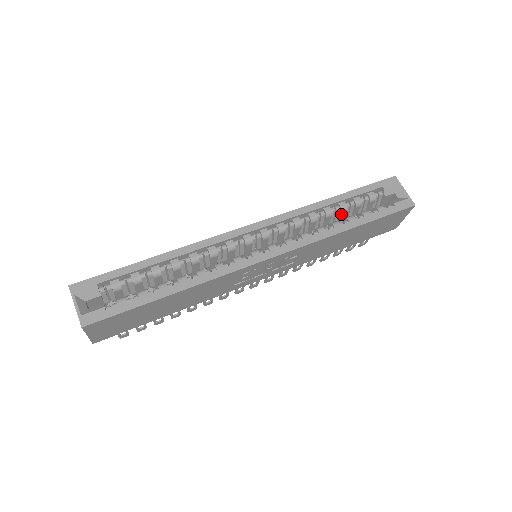
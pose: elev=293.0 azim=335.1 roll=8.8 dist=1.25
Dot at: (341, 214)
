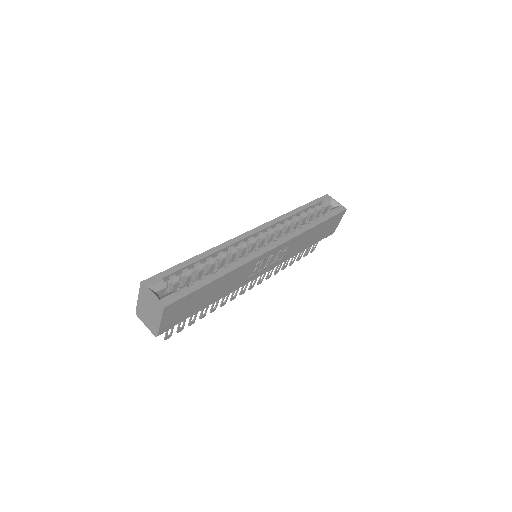
Dot at: (303, 221)
